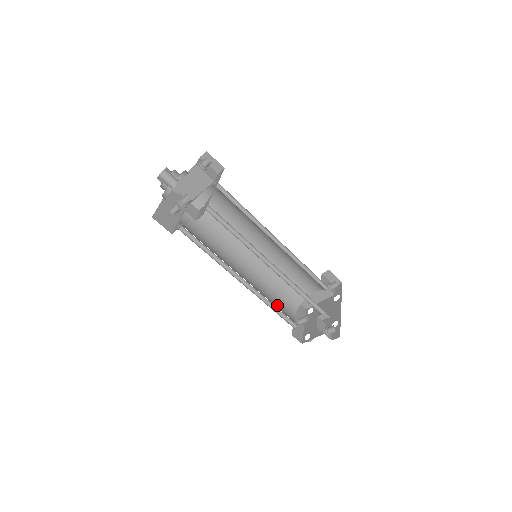
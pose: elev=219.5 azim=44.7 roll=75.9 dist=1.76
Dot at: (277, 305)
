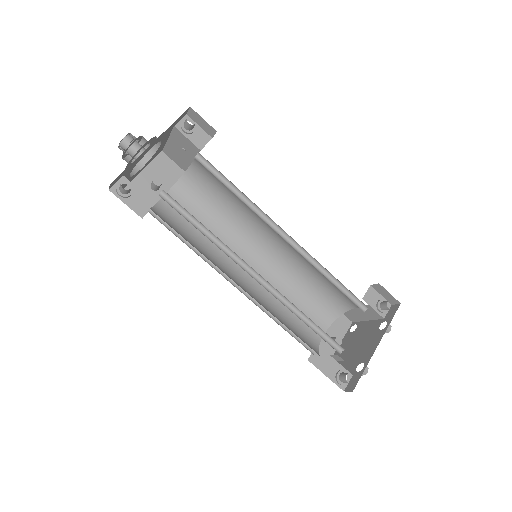
Dot at: (294, 317)
